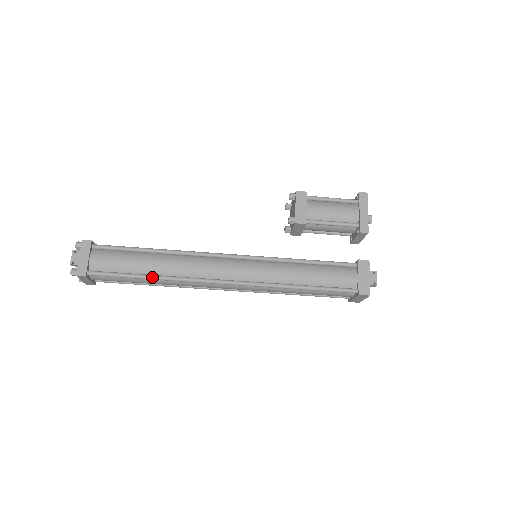
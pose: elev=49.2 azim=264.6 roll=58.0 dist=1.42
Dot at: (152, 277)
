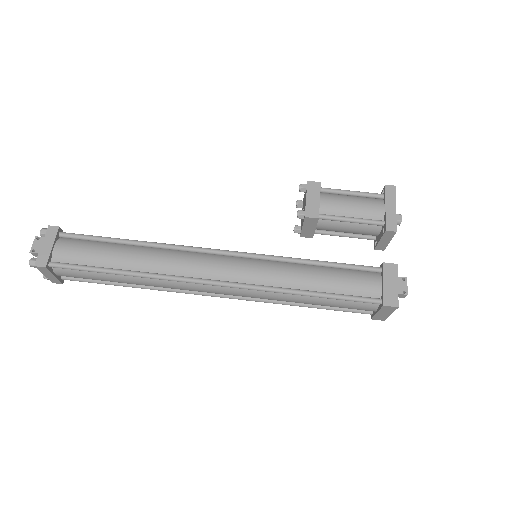
Dot at: (125, 272)
